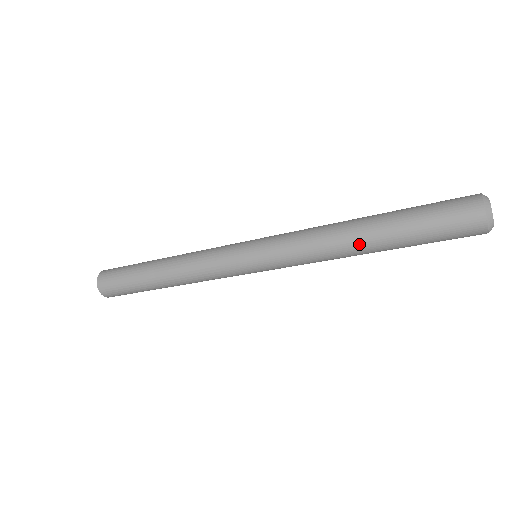
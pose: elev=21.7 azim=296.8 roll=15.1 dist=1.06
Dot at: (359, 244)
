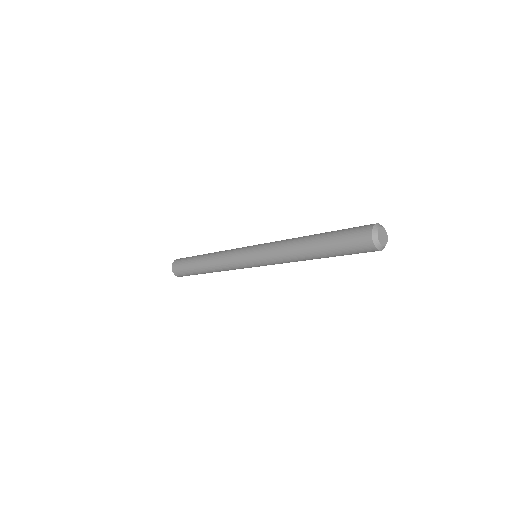
Dot at: (307, 255)
